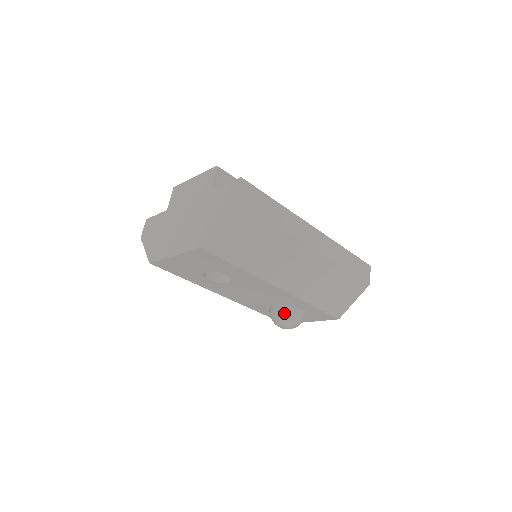
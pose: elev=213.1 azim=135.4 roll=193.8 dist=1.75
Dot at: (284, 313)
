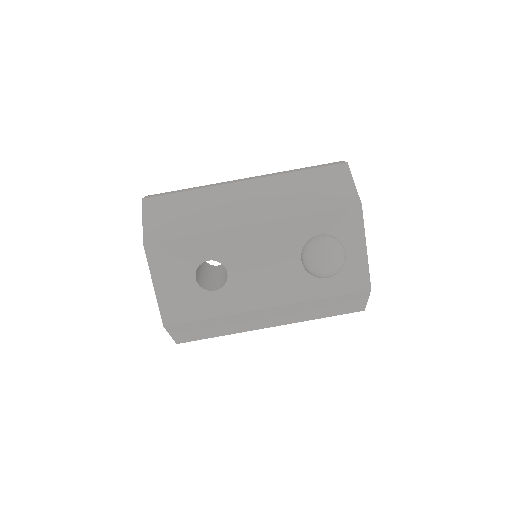
Dot at: (306, 250)
